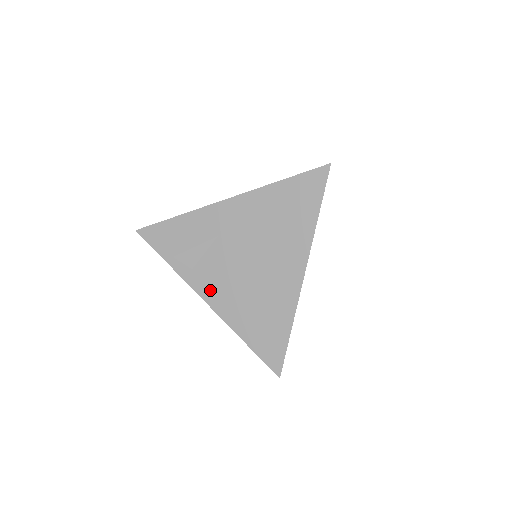
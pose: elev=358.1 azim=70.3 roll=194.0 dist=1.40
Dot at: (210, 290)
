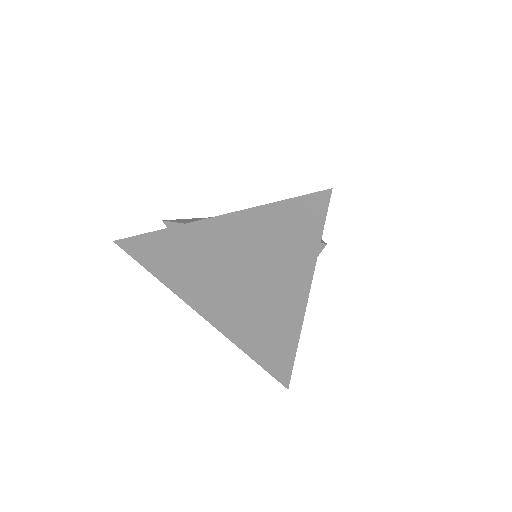
Dot at: occluded
